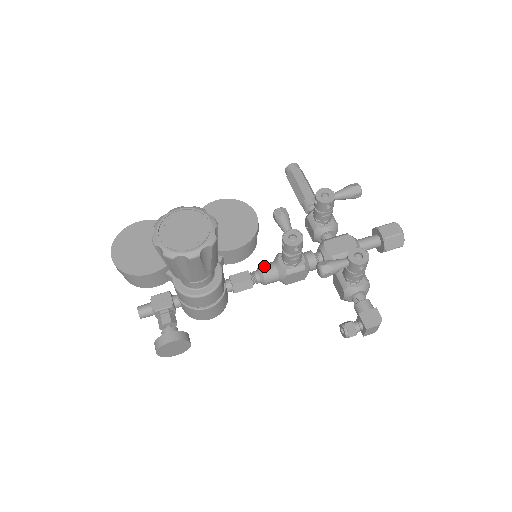
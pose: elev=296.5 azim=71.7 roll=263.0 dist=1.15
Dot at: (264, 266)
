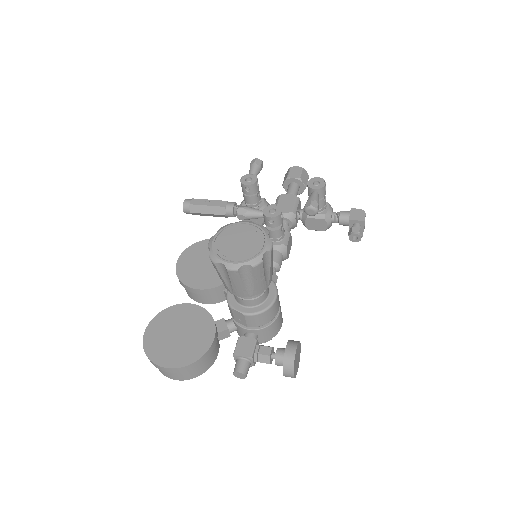
Dot at: occluded
